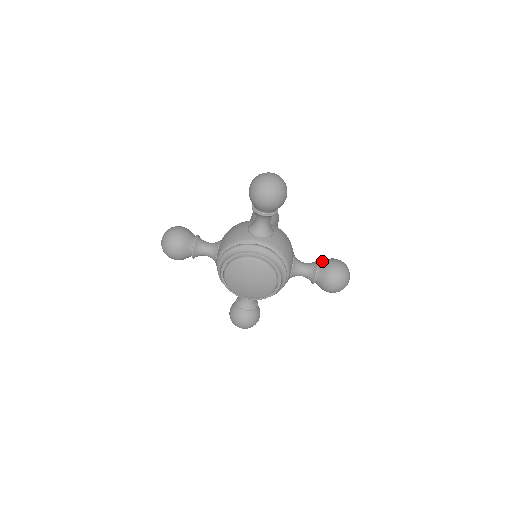
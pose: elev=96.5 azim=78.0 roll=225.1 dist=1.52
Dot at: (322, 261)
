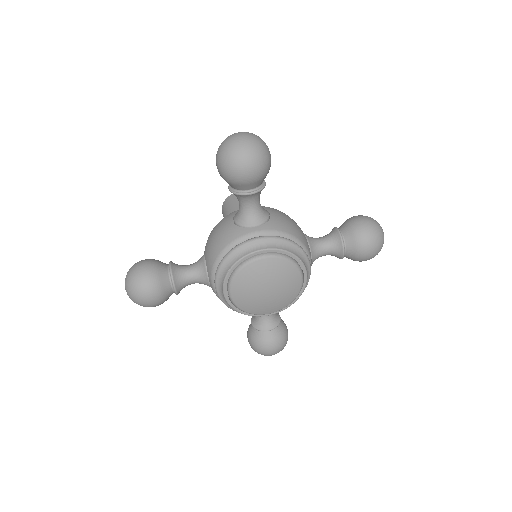
Dot at: (341, 226)
